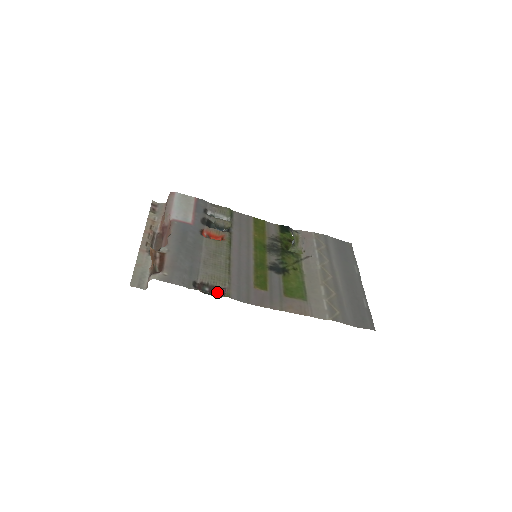
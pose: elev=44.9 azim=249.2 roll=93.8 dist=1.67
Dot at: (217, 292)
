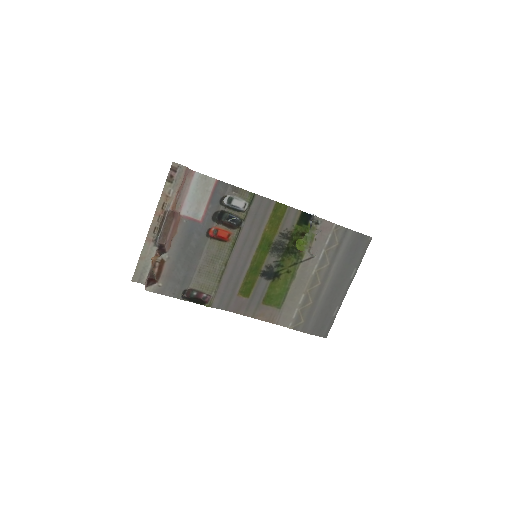
Dot at: (204, 295)
